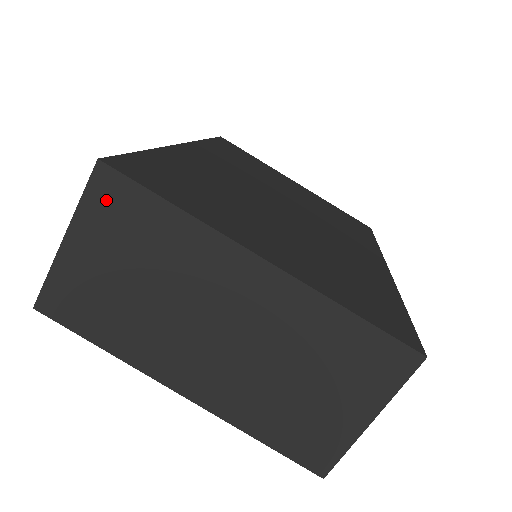
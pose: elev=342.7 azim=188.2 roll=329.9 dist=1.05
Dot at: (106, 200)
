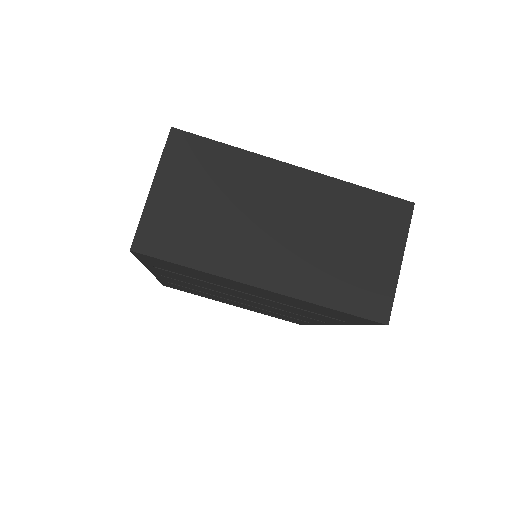
Dot at: (180, 152)
